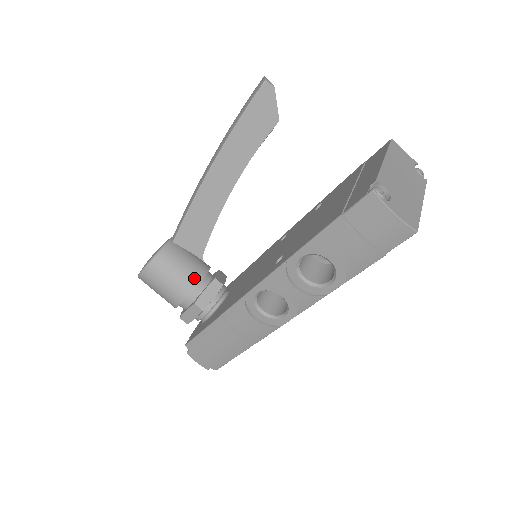
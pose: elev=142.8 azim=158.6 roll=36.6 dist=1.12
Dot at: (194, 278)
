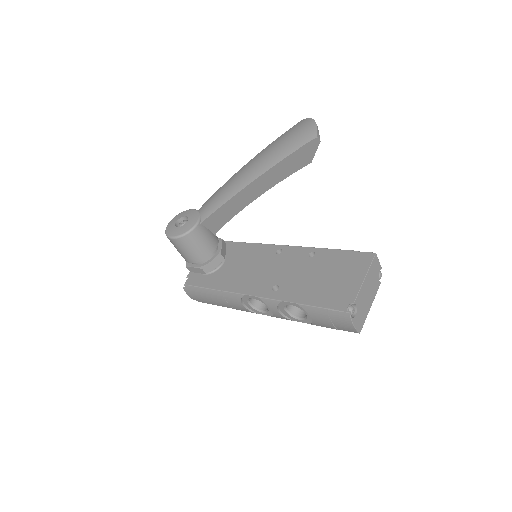
Dot at: (207, 252)
